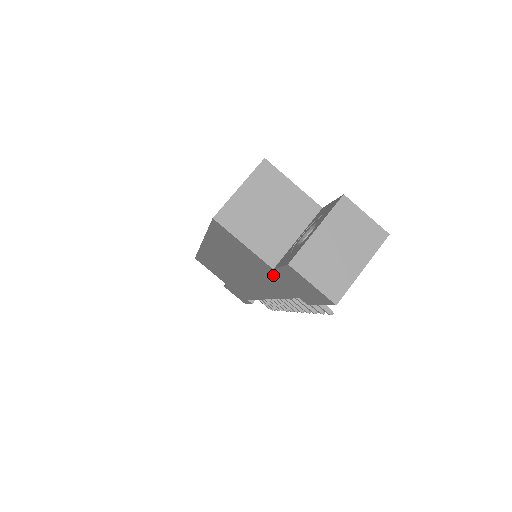
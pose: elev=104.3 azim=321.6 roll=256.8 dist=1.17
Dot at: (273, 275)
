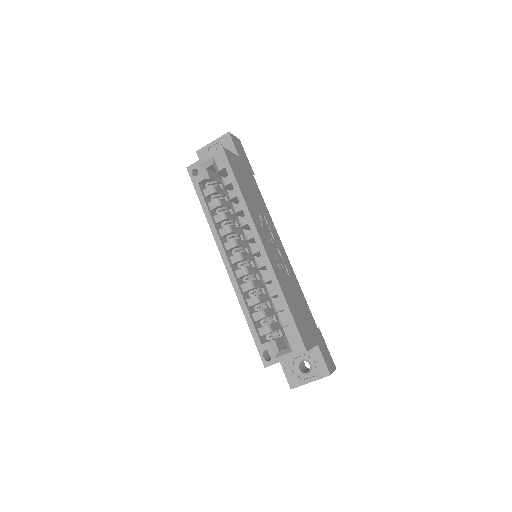
Dot at: occluded
